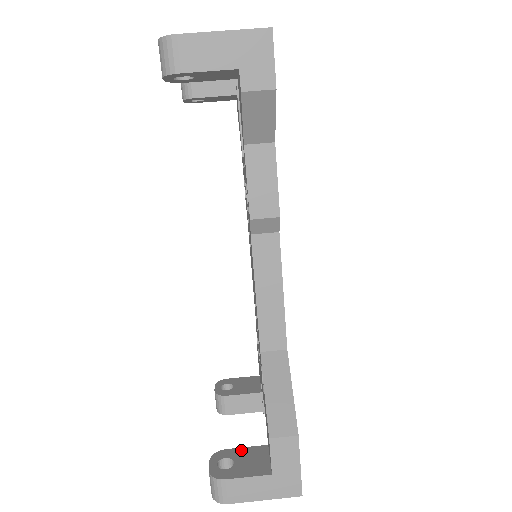
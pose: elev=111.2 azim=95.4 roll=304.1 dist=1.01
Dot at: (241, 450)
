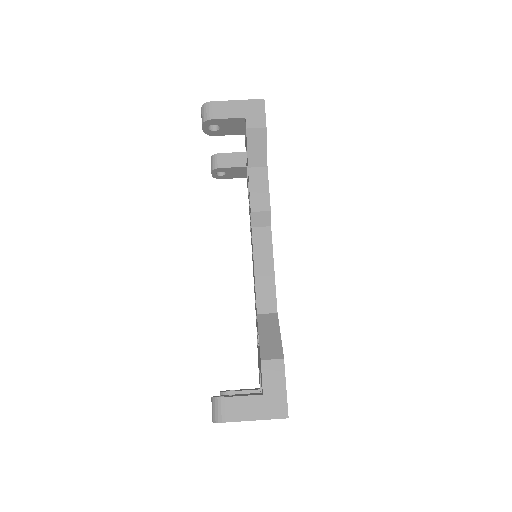
Dot at: (239, 394)
